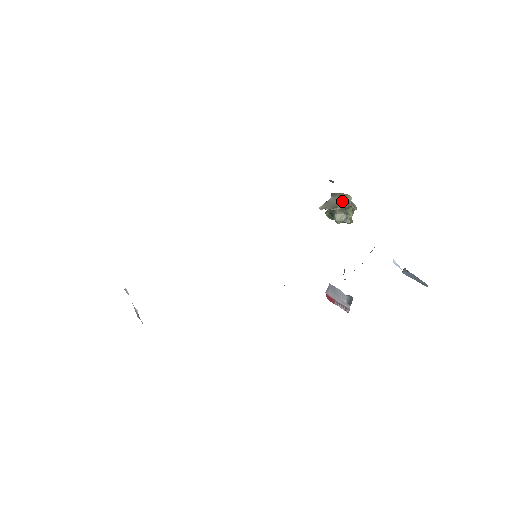
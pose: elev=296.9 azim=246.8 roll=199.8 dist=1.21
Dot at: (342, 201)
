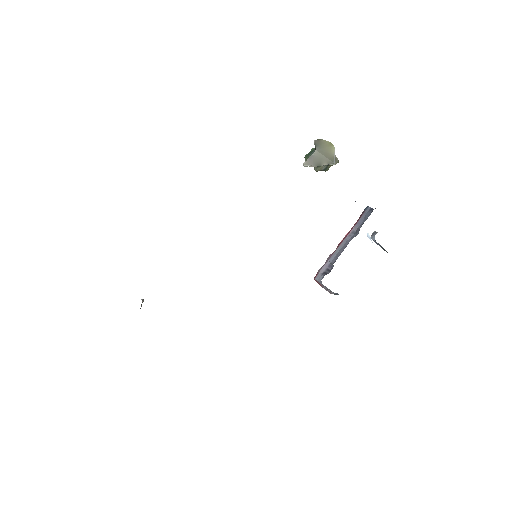
Dot at: (326, 157)
